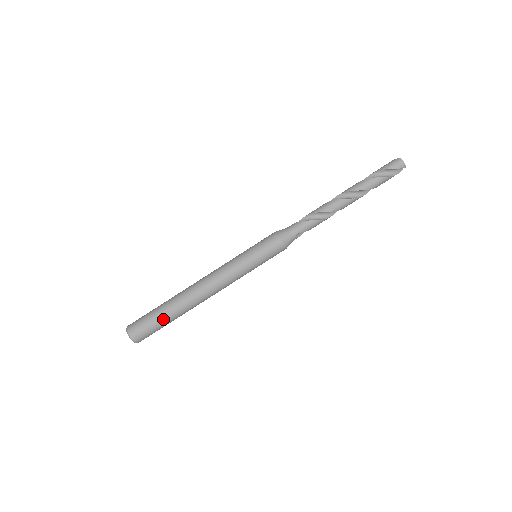
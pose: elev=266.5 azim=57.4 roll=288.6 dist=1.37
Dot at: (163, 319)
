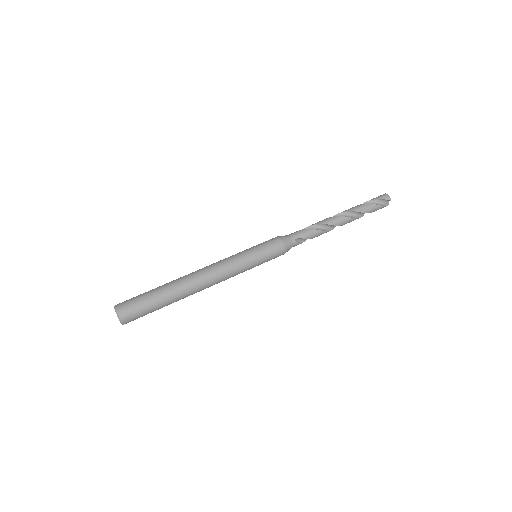
Dot at: (155, 297)
